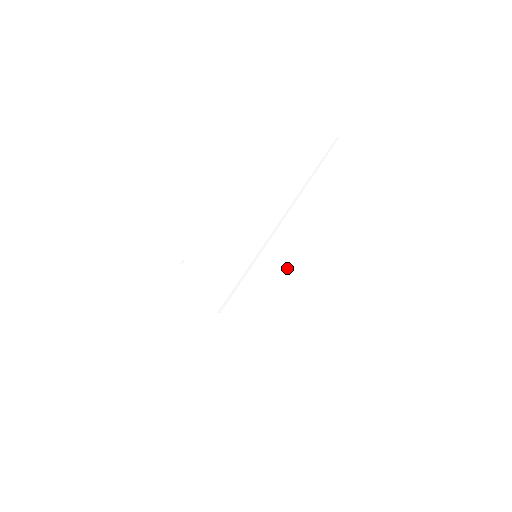
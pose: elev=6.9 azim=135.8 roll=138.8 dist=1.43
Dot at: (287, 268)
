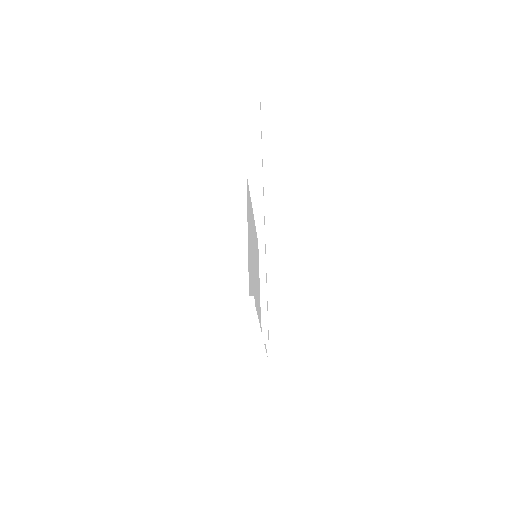
Dot at: (258, 256)
